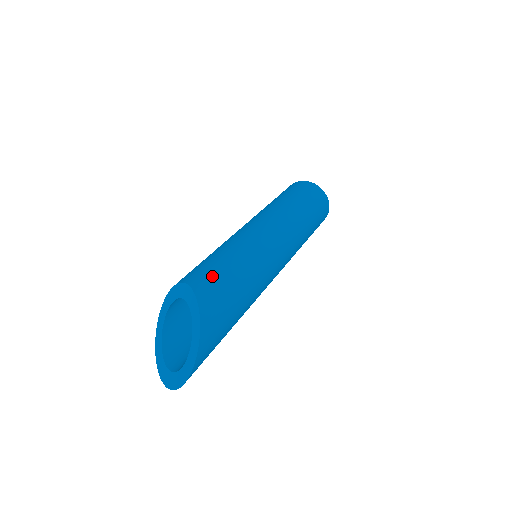
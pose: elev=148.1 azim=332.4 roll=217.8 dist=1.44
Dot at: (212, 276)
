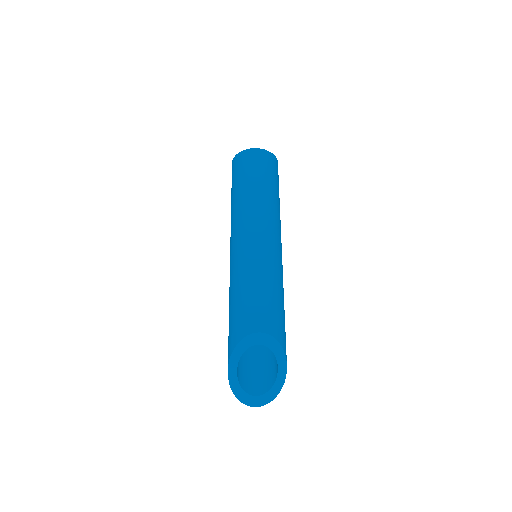
Dot at: (281, 322)
